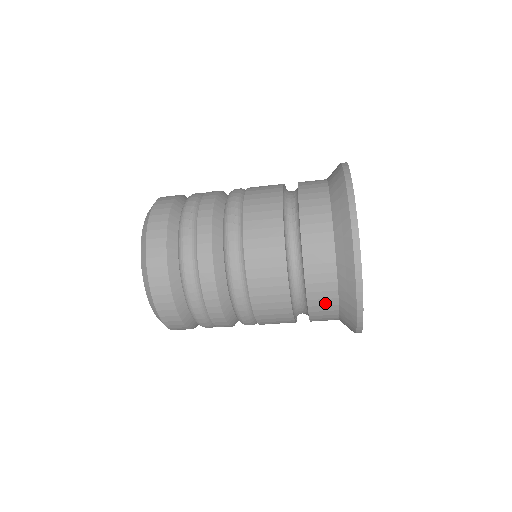
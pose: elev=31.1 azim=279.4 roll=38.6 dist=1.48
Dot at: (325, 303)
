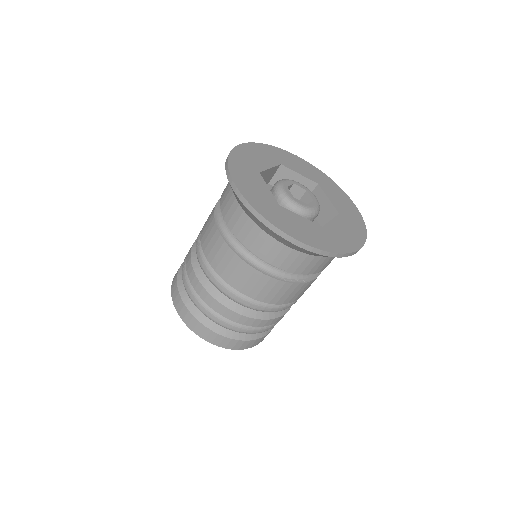
Dot at: (276, 252)
